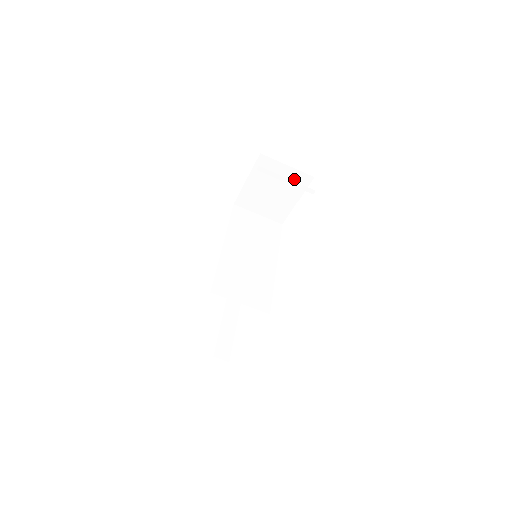
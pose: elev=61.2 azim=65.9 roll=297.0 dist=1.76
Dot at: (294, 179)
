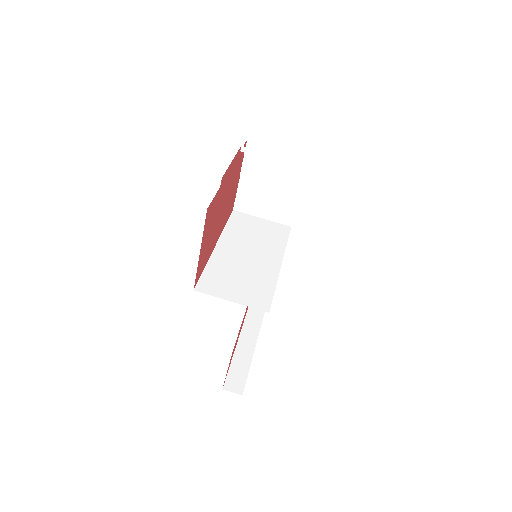
Dot at: occluded
